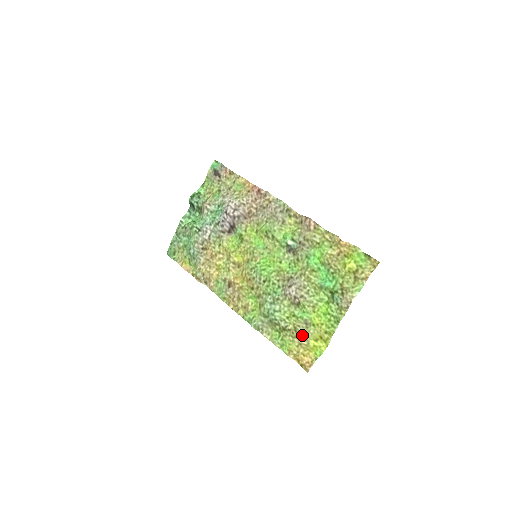
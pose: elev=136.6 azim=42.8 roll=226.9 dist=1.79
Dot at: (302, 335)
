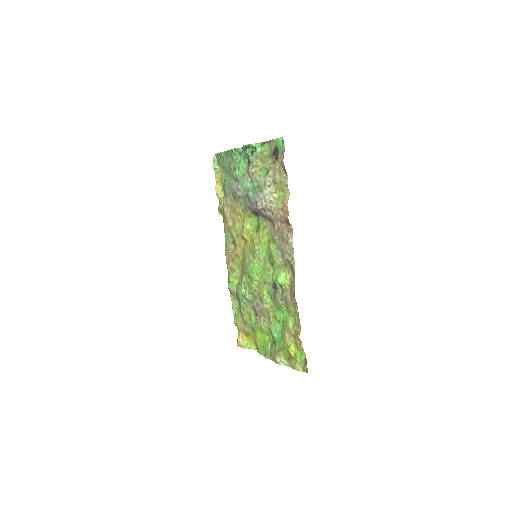
Dot at: (247, 329)
